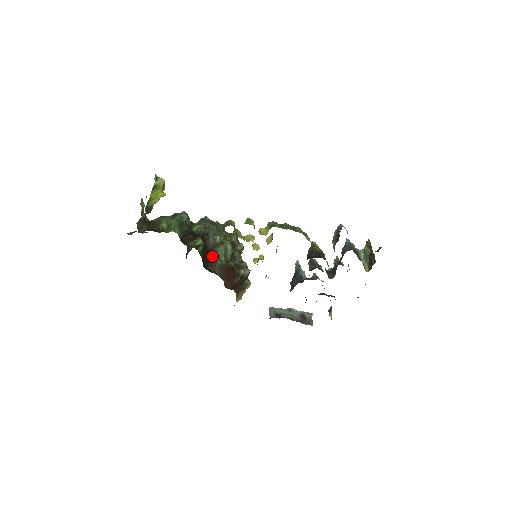
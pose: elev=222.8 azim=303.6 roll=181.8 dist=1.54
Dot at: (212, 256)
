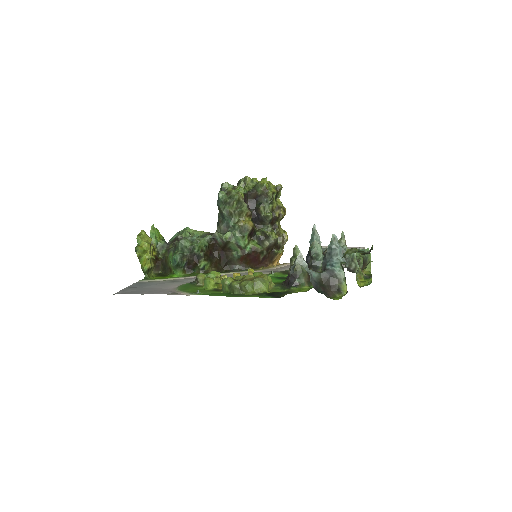
Dot at: (228, 252)
